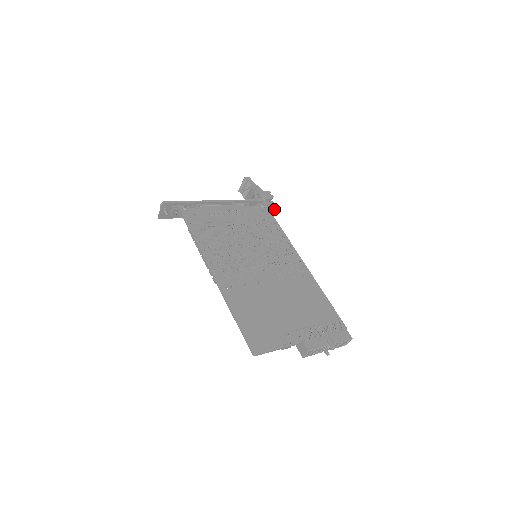
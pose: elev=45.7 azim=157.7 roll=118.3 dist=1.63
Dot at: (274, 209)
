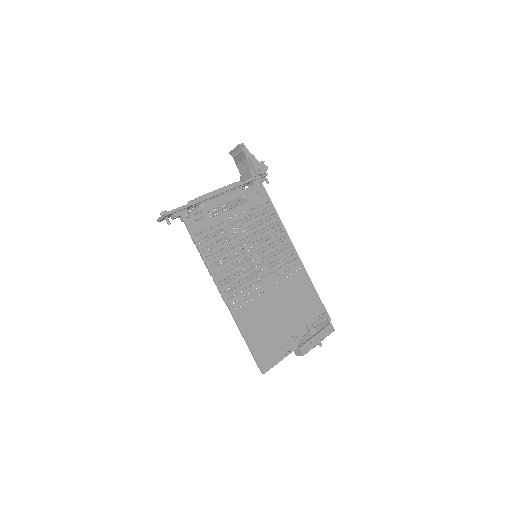
Dot at: (268, 182)
